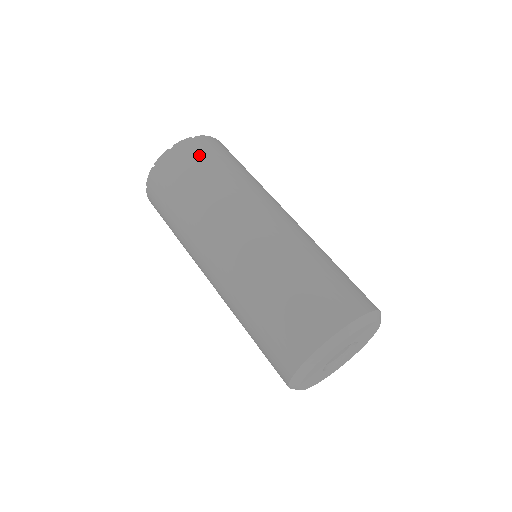
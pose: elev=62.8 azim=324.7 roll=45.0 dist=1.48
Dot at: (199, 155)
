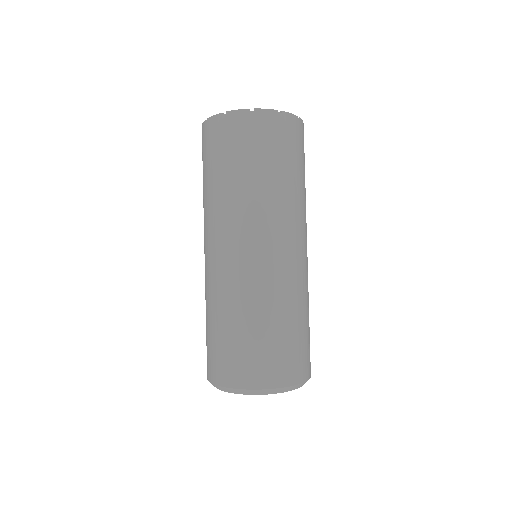
Dot at: (294, 144)
